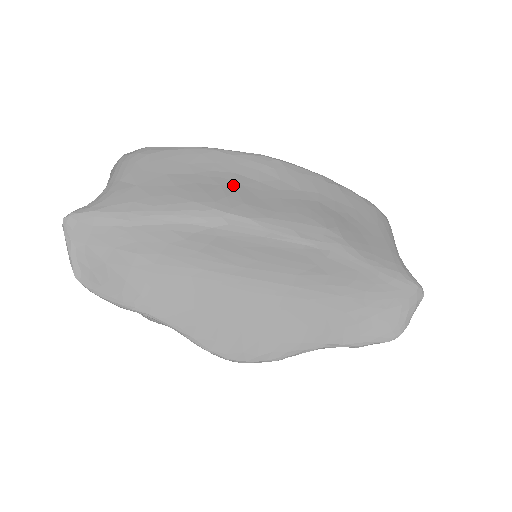
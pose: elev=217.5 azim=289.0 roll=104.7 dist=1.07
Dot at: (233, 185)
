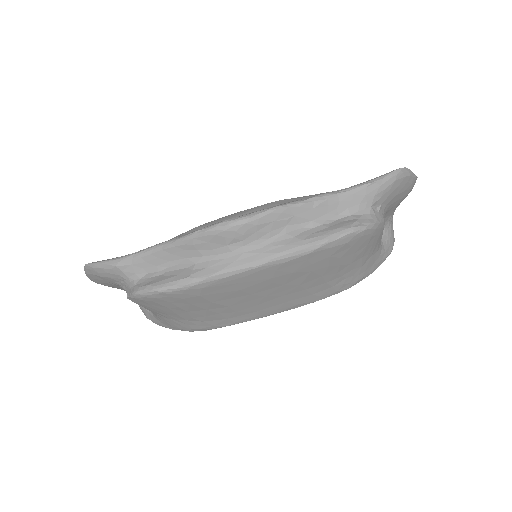
Dot at: occluded
